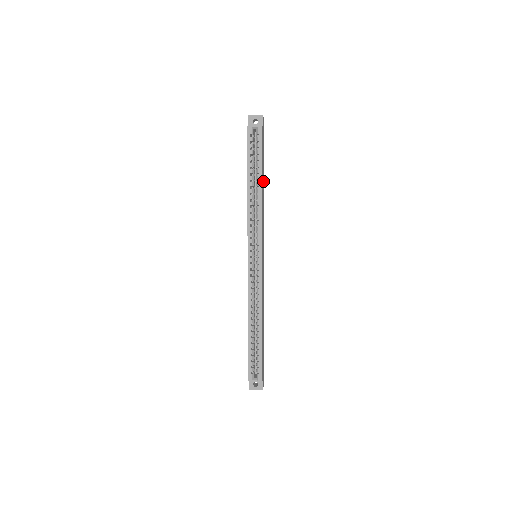
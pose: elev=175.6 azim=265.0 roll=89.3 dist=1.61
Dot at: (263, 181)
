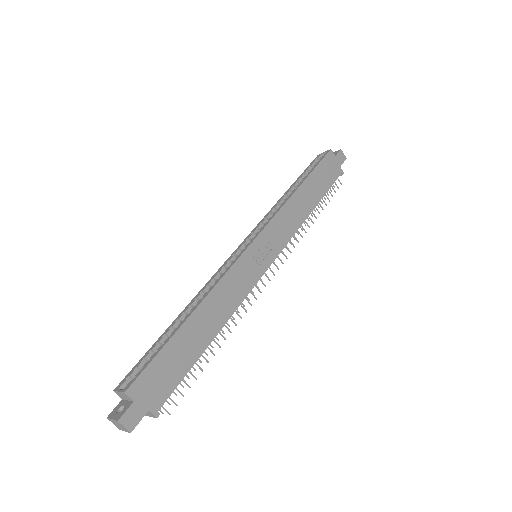
Dot at: (314, 198)
